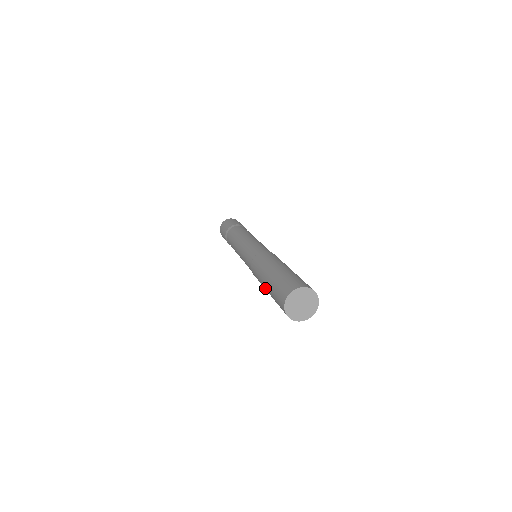
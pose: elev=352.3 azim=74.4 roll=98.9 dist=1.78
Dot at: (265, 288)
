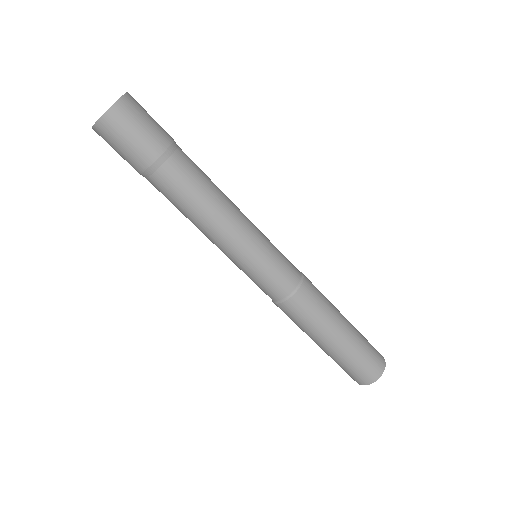
Dot at: occluded
